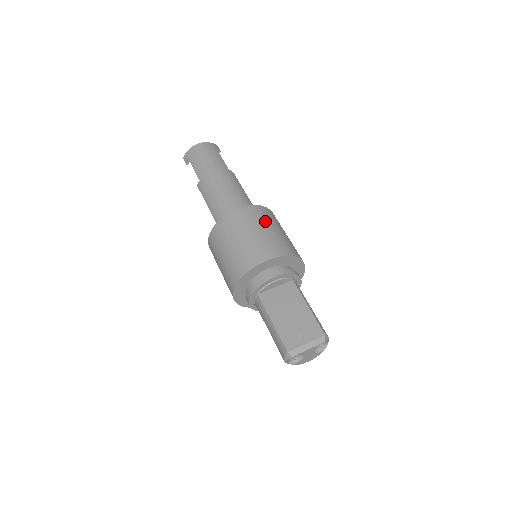
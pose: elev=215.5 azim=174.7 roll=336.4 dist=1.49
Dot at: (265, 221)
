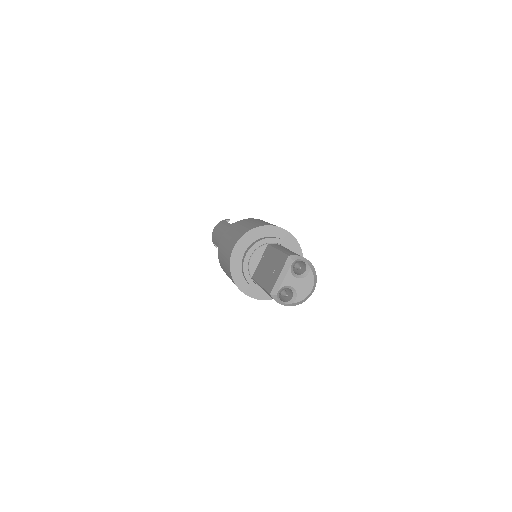
Dot at: (236, 227)
